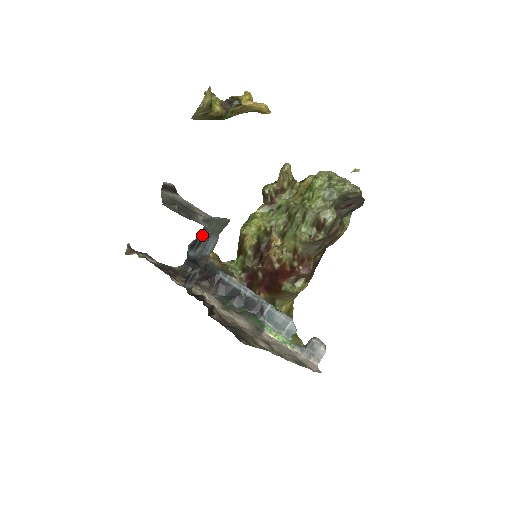
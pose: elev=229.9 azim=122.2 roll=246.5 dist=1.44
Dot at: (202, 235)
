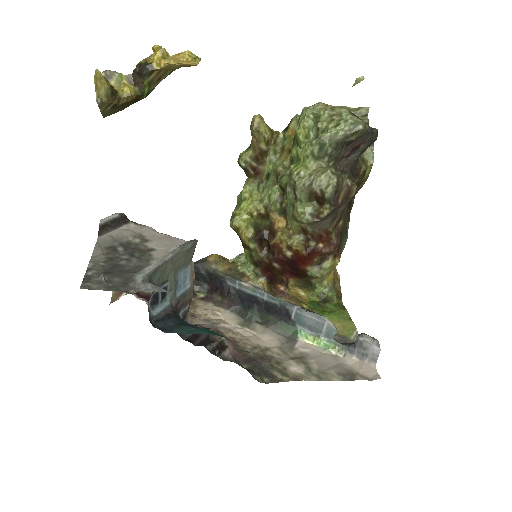
Dot at: (161, 284)
